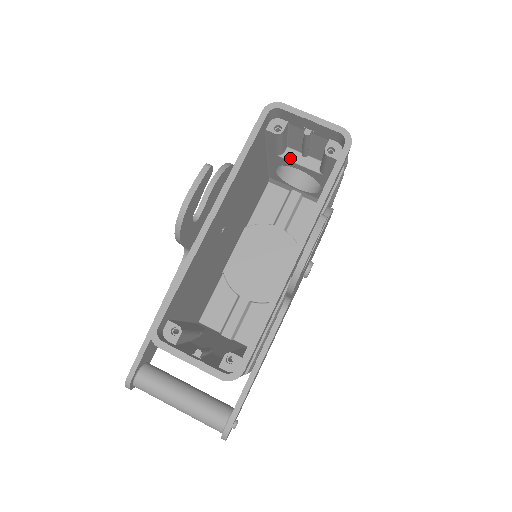
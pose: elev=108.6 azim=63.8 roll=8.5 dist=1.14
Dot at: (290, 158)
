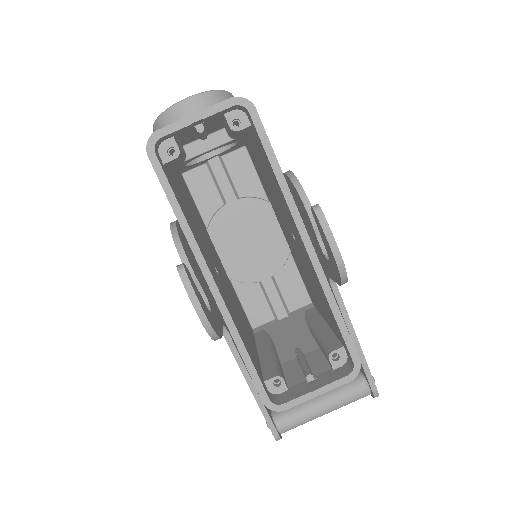
Dot at: (196, 153)
